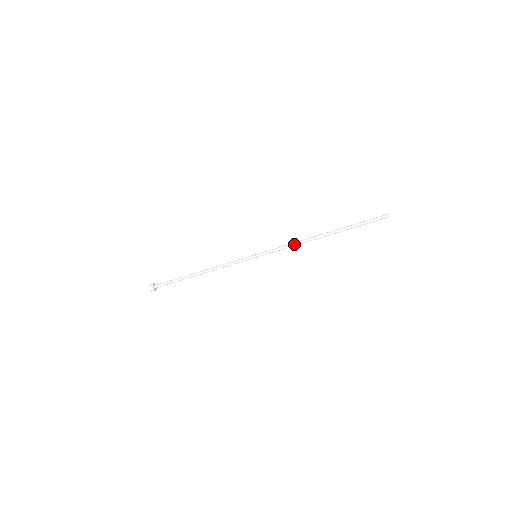
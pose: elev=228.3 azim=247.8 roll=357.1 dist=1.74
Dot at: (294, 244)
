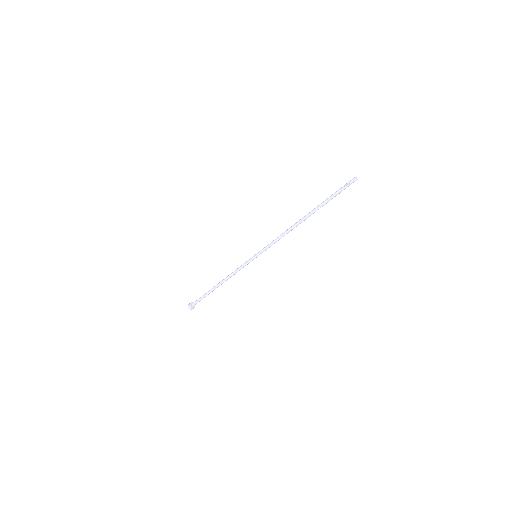
Dot at: (281, 235)
